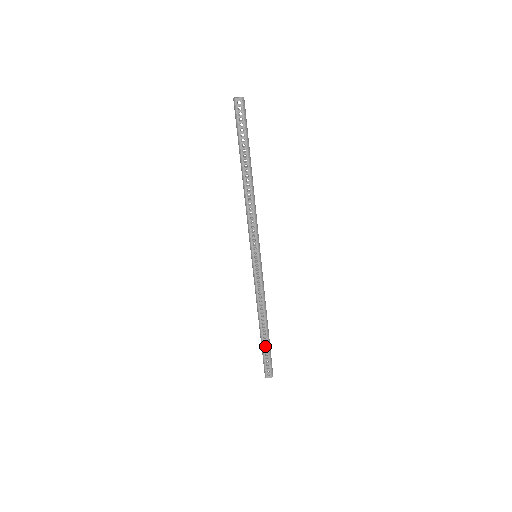
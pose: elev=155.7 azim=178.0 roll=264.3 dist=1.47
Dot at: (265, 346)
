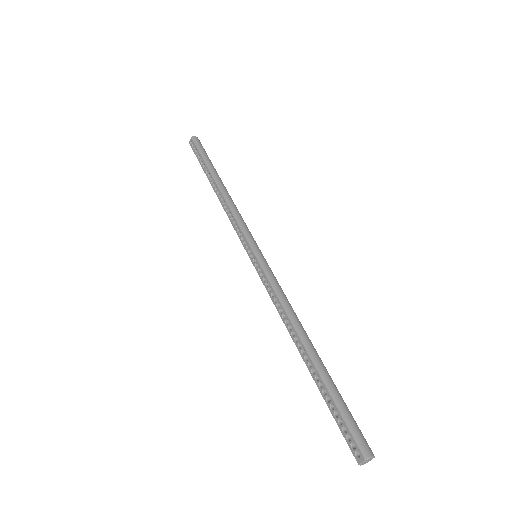
Dot at: (321, 388)
